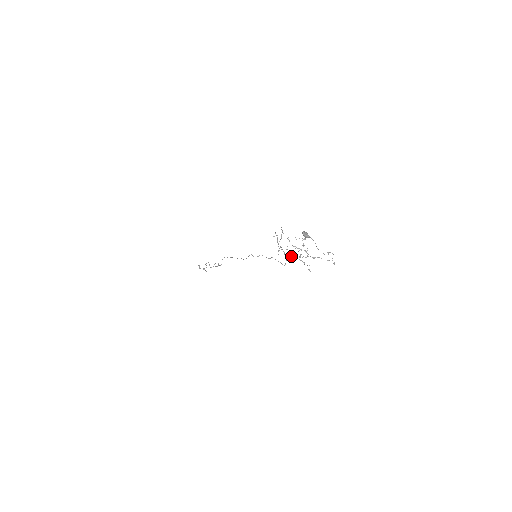
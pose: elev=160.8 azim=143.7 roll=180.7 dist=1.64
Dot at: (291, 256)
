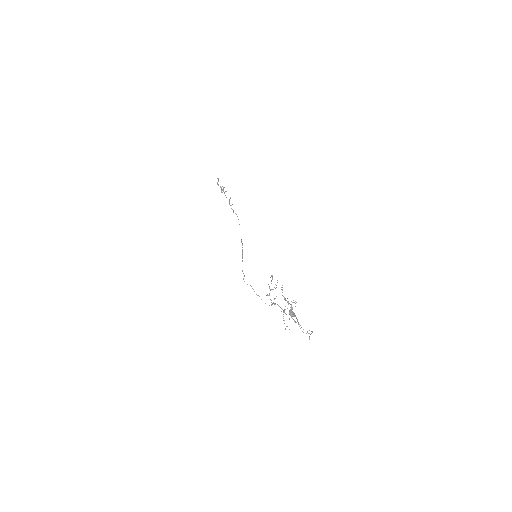
Dot at: (277, 304)
